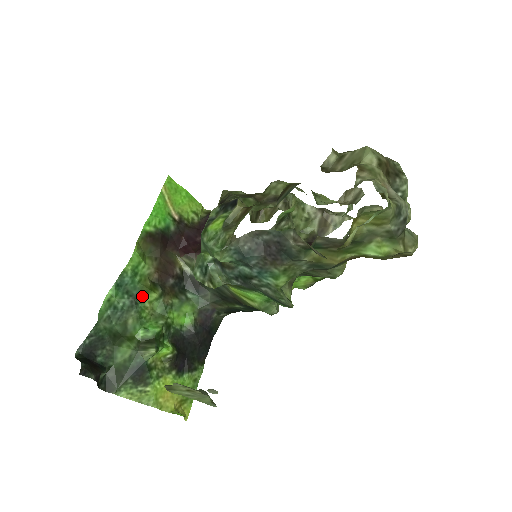
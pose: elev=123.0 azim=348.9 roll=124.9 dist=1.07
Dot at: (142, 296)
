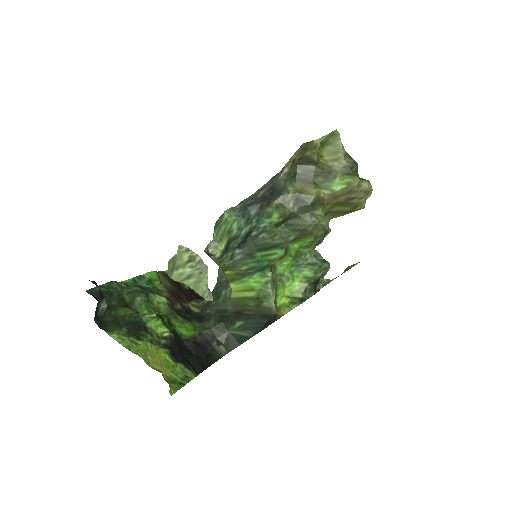
Dot at: (153, 294)
